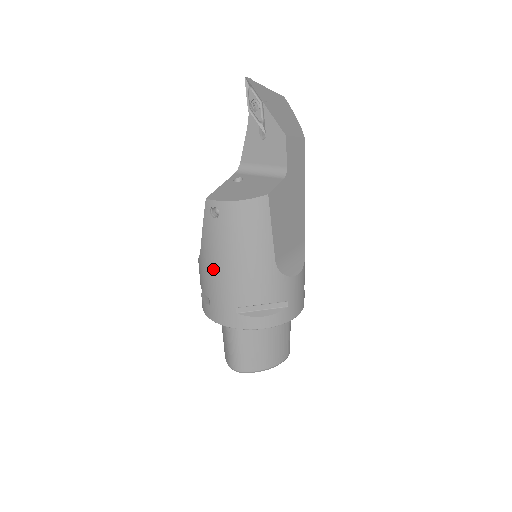
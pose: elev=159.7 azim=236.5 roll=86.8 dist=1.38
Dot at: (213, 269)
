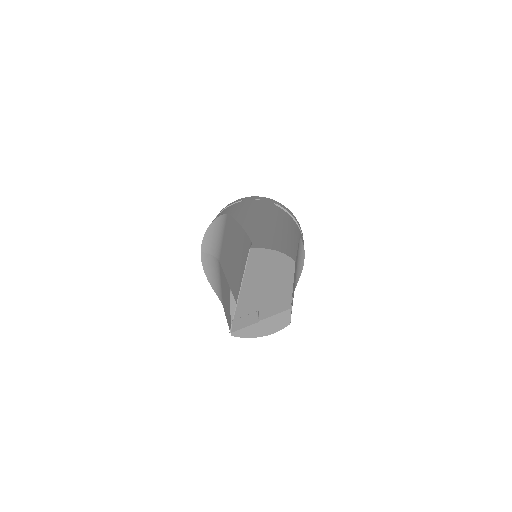
Dot at: occluded
